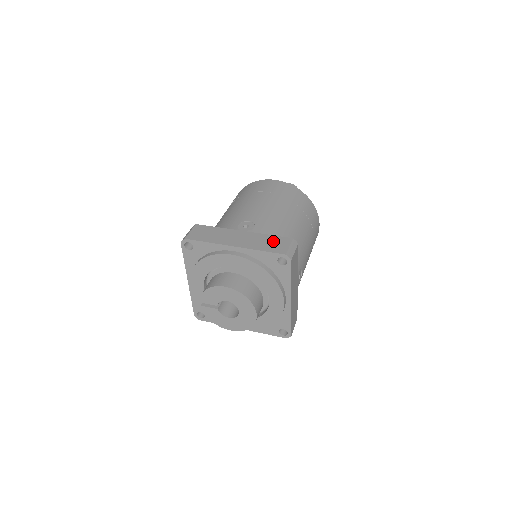
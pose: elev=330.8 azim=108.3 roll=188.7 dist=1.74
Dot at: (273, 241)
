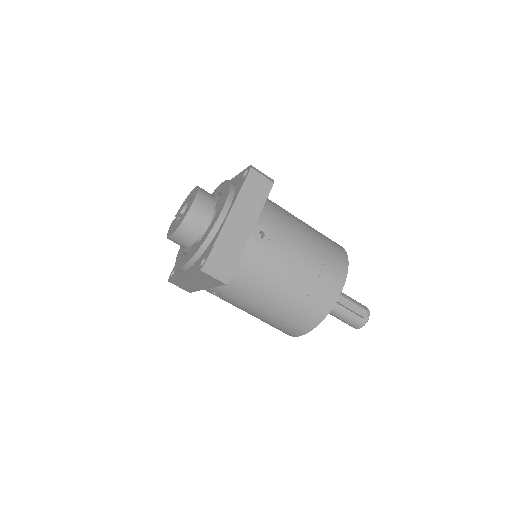
Dot at: occluded
